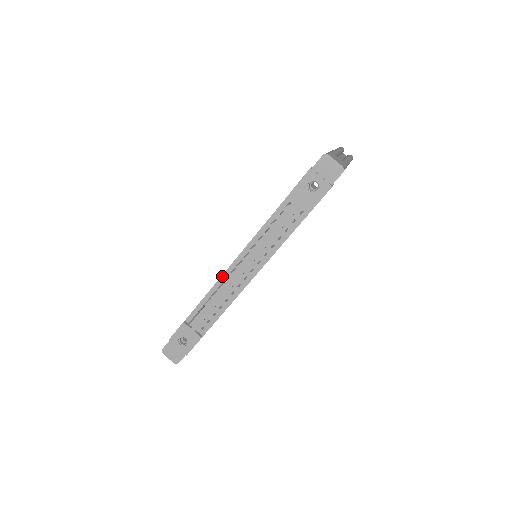
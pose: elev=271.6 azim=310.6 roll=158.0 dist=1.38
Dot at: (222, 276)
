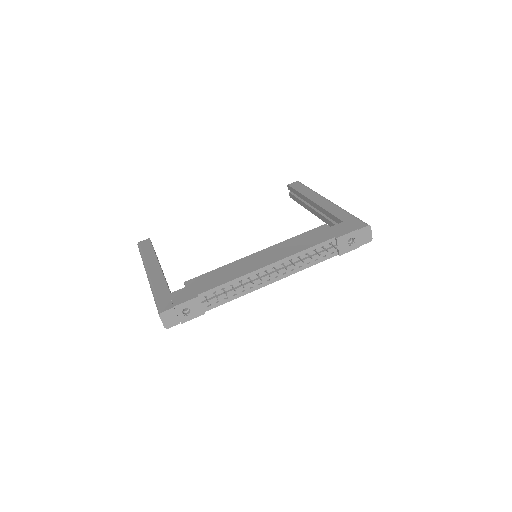
Dot at: (253, 272)
